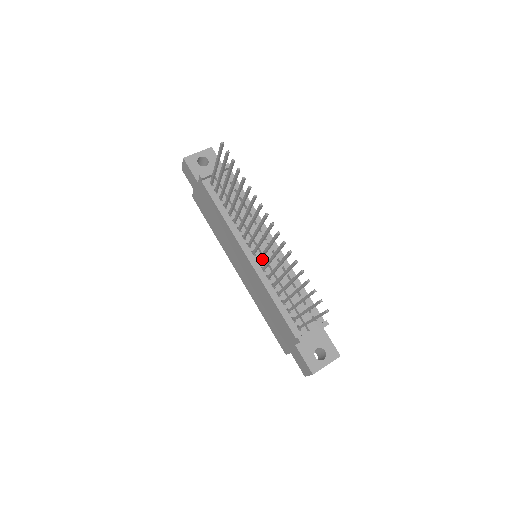
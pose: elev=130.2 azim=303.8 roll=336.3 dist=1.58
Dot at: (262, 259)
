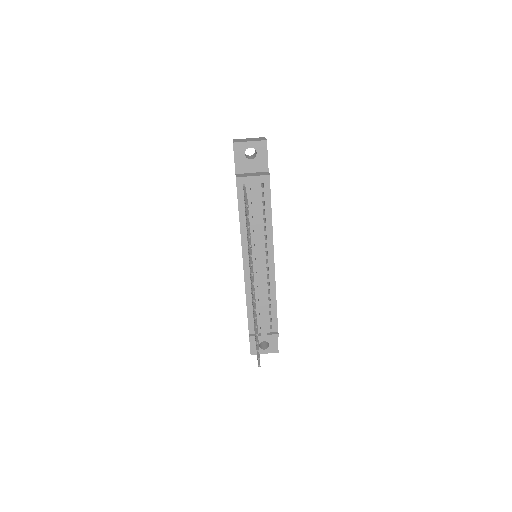
Dot at: (255, 270)
